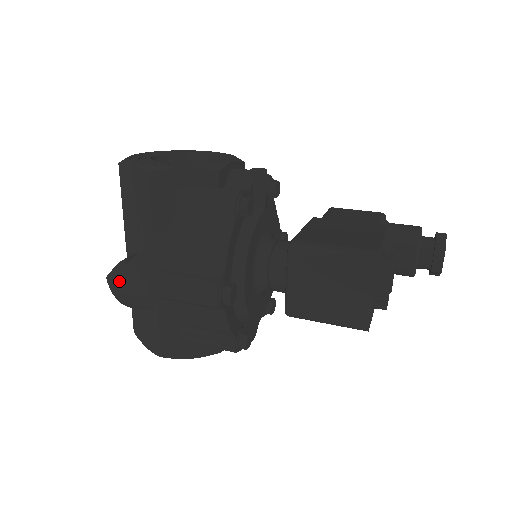
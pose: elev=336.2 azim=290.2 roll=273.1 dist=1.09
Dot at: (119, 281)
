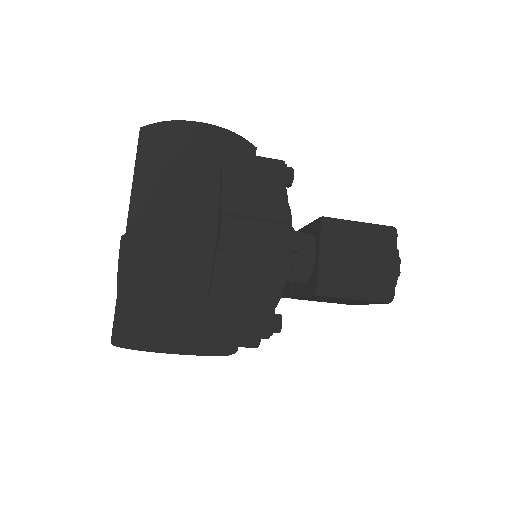
Dot at: (143, 240)
